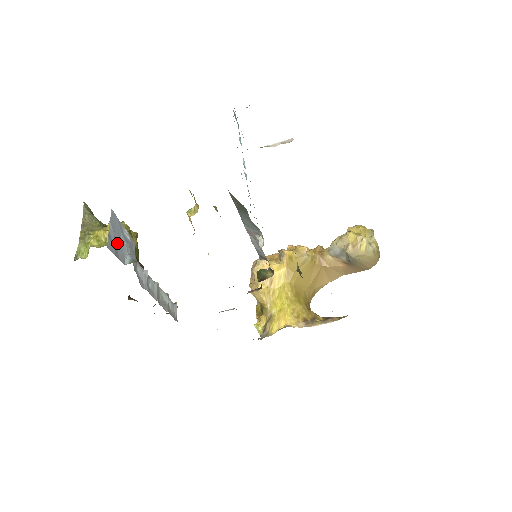
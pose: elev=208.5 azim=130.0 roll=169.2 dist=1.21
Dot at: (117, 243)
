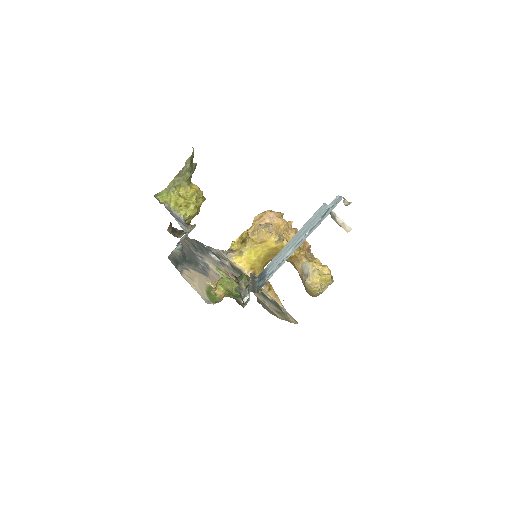
Dot at: occluded
